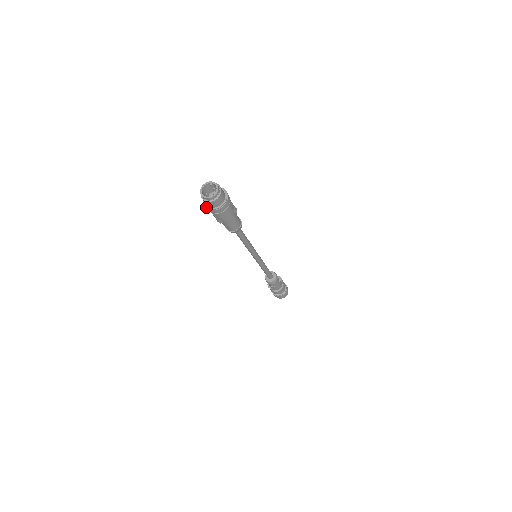
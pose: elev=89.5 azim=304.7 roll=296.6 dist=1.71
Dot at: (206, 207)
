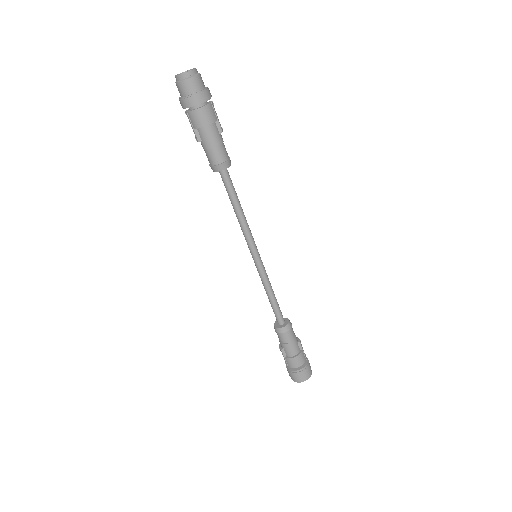
Dot at: (180, 99)
